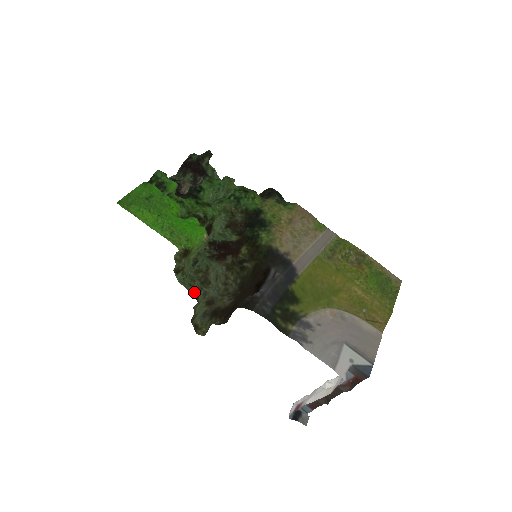
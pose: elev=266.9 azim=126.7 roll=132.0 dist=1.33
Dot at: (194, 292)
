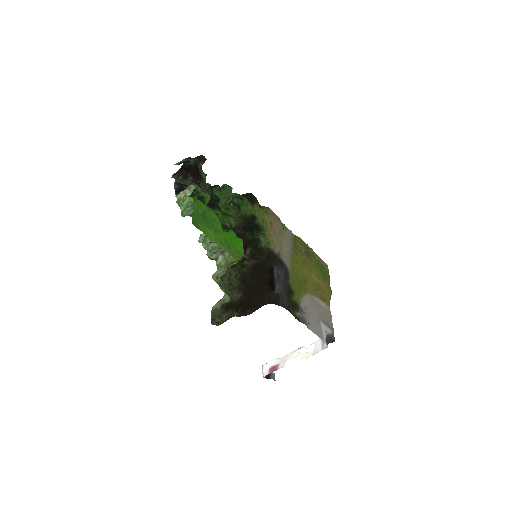
Dot at: (226, 292)
